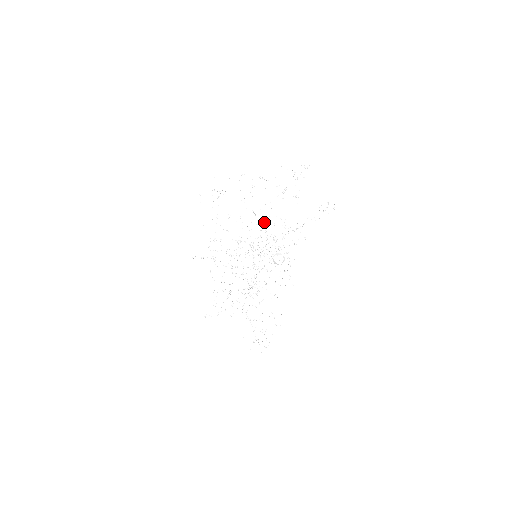
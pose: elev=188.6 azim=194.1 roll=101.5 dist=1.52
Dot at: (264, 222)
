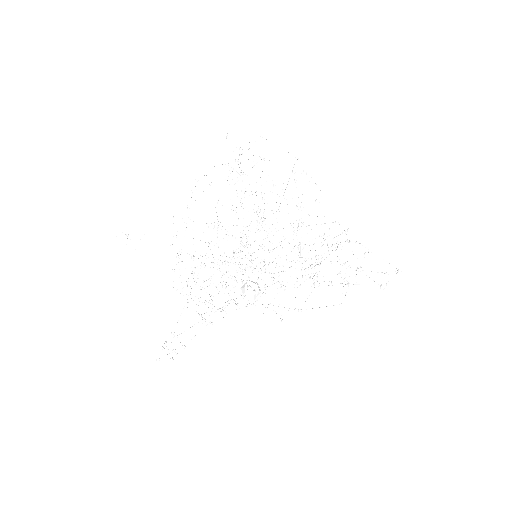
Dot at: occluded
